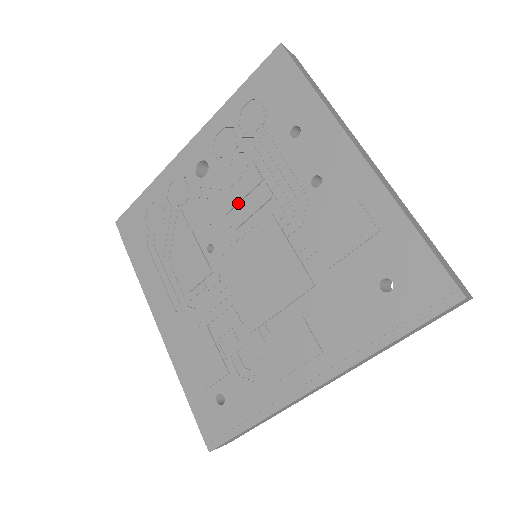
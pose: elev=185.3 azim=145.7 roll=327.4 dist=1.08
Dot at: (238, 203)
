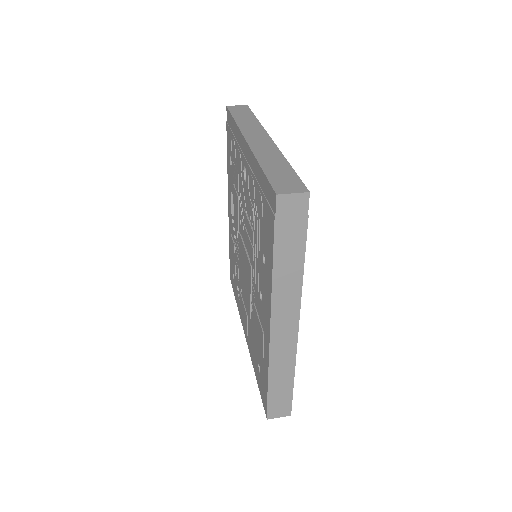
Dot at: (247, 229)
